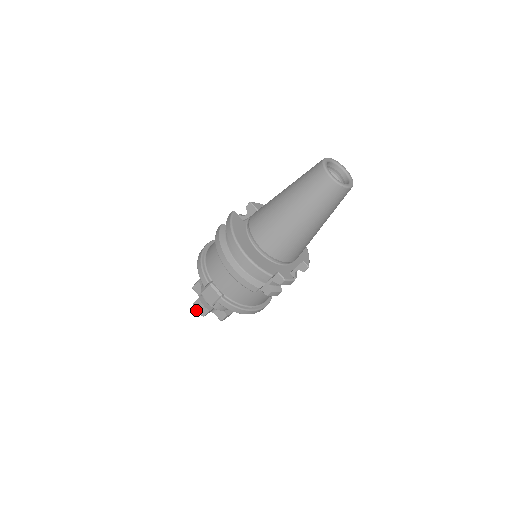
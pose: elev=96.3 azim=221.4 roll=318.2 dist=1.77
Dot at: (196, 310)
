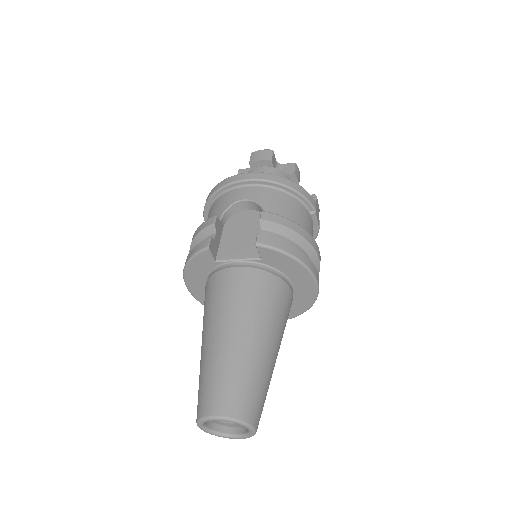
Dot at: occluded
